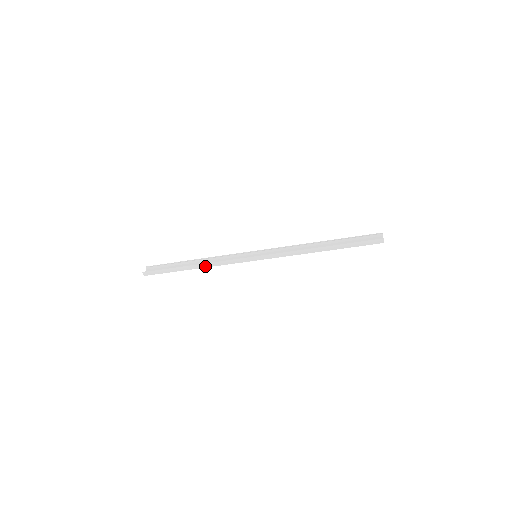
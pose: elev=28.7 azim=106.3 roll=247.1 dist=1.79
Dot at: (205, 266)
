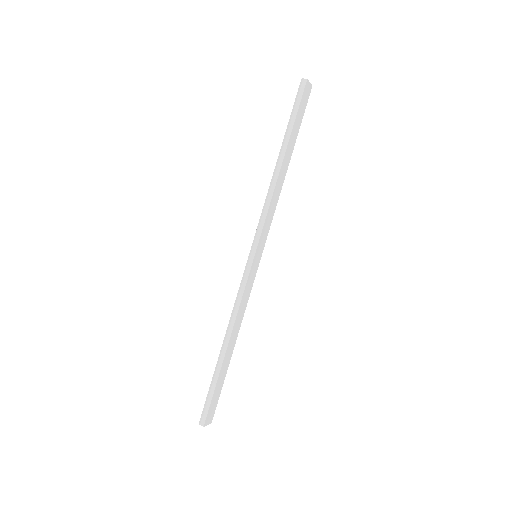
Dot at: (231, 330)
